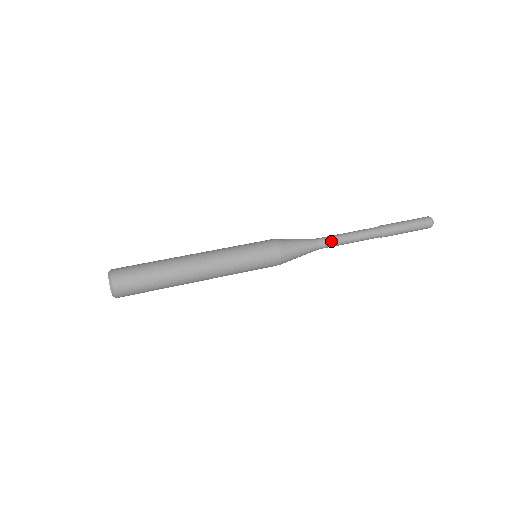
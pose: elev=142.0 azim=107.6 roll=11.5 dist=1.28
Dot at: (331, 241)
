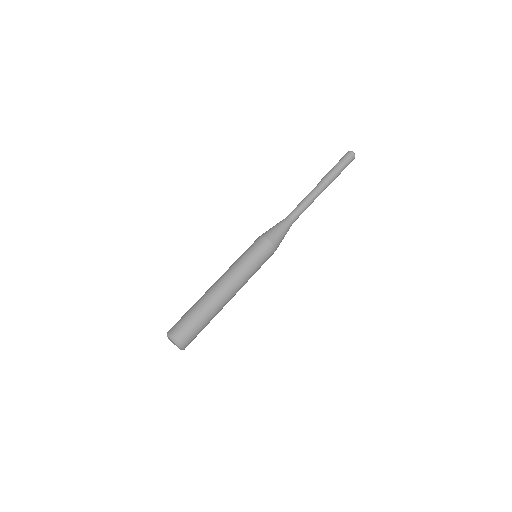
Dot at: (297, 211)
